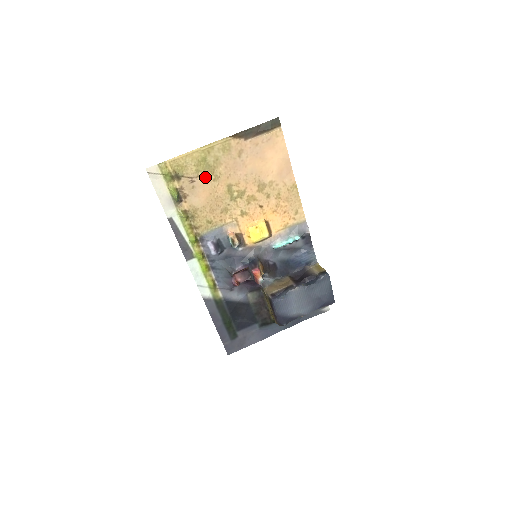
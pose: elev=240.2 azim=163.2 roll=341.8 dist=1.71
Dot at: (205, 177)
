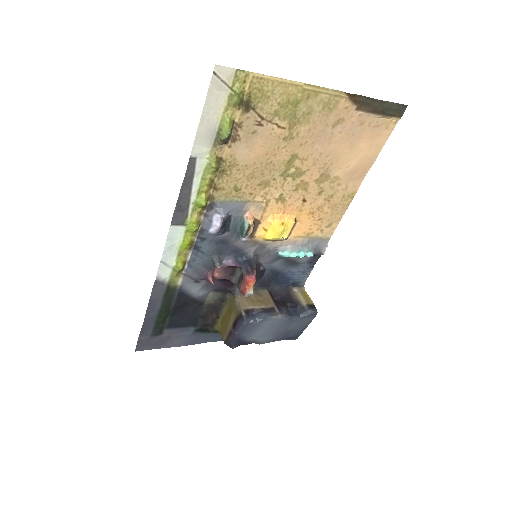
Dot at: (278, 127)
